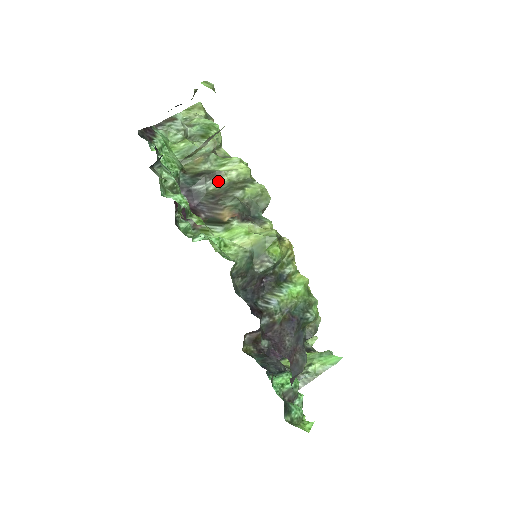
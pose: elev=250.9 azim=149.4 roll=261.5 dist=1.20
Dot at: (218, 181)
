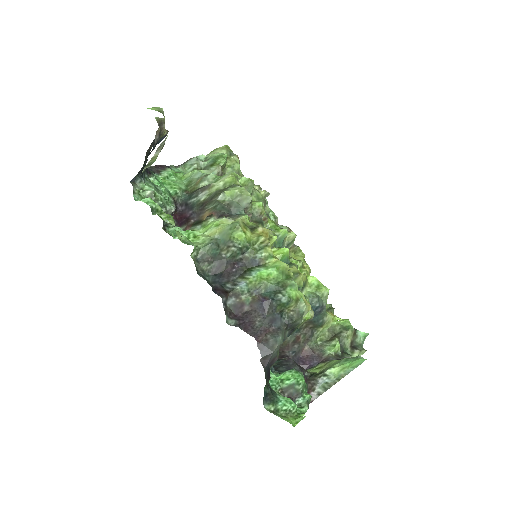
Dot at: (209, 192)
